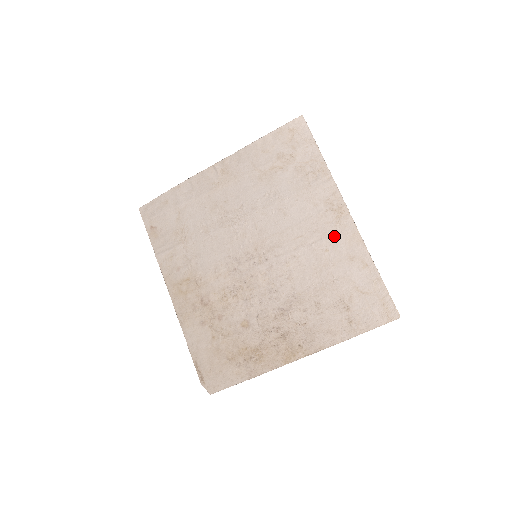
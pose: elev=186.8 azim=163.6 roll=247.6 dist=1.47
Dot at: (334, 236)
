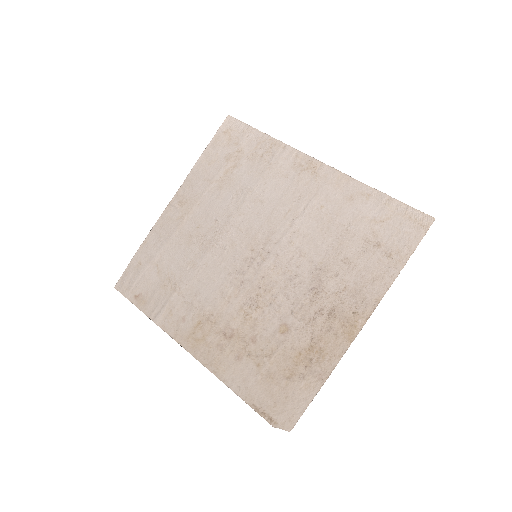
Dot at: (321, 190)
